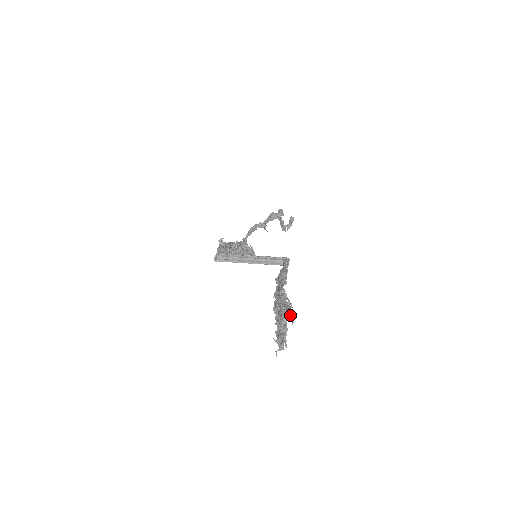
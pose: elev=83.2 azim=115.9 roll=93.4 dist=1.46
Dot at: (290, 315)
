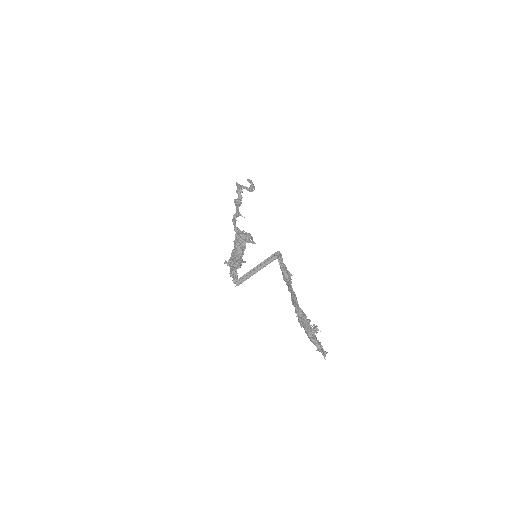
Dot at: (313, 332)
